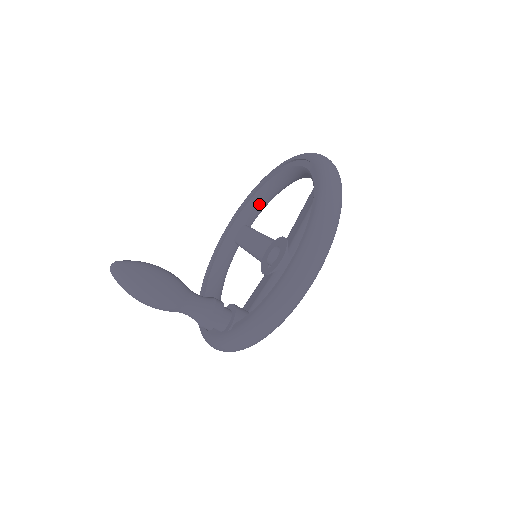
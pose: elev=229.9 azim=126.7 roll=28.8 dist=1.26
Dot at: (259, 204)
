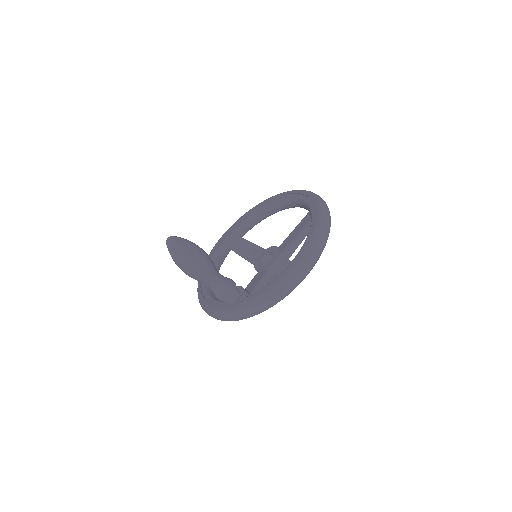
Dot at: (253, 221)
